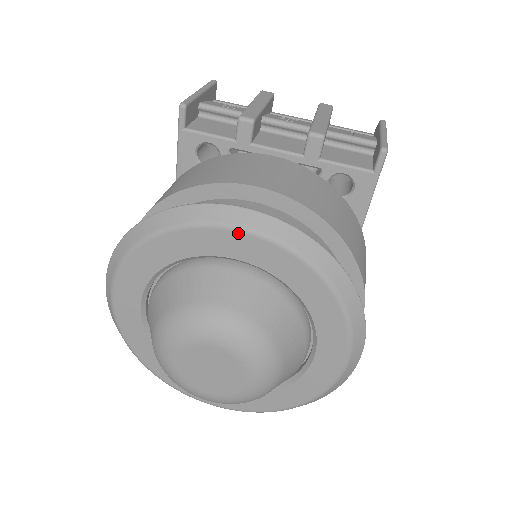
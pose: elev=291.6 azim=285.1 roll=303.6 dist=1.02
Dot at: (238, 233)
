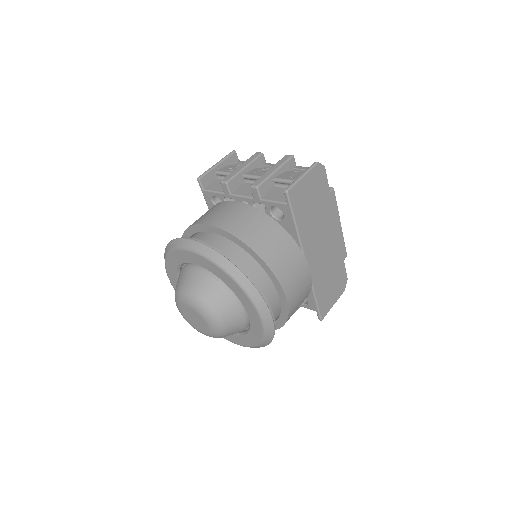
Dot at: (189, 252)
